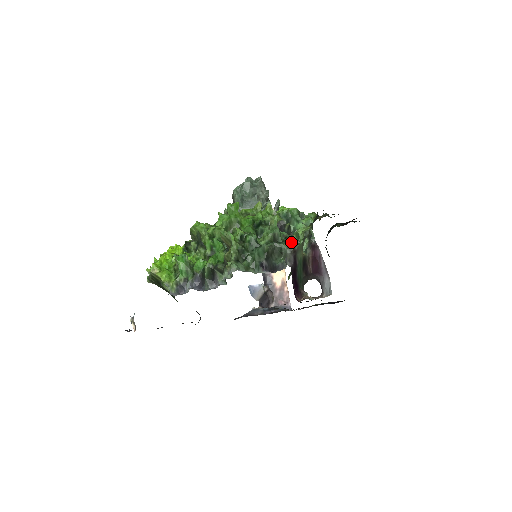
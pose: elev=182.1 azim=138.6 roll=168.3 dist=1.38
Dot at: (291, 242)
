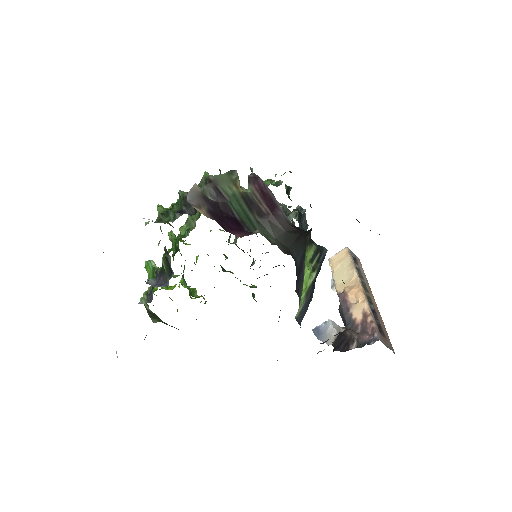
Dot at: (206, 176)
